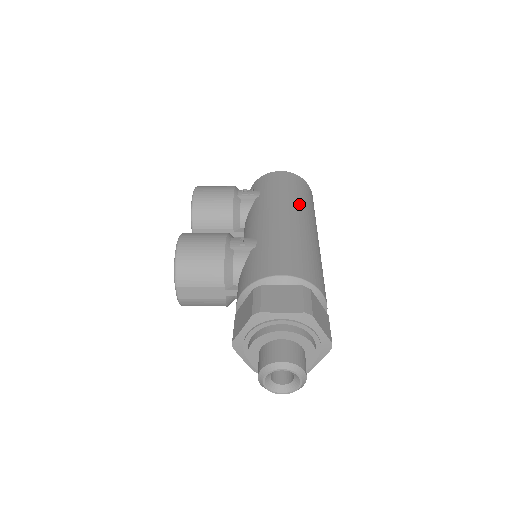
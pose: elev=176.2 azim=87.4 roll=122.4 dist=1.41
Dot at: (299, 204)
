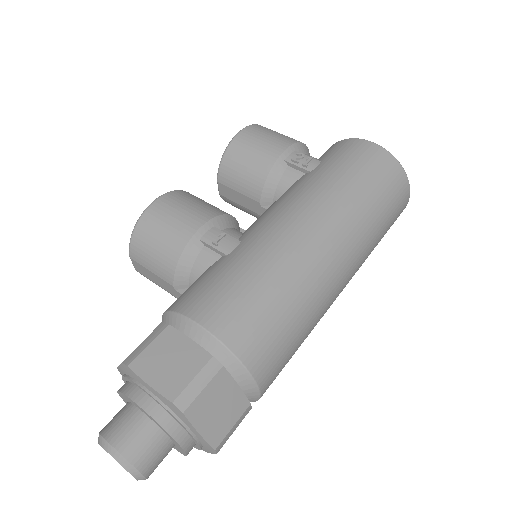
Dot at: (346, 211)
